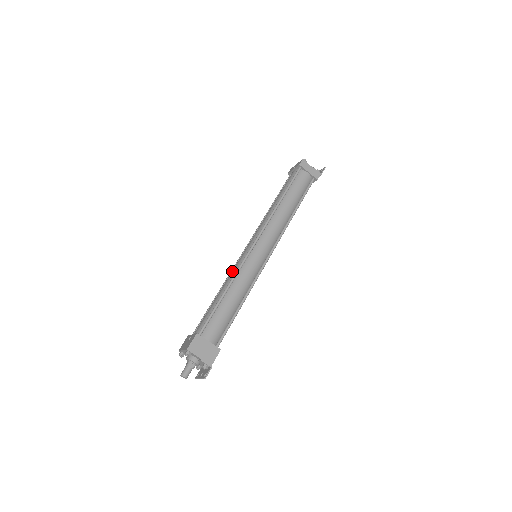
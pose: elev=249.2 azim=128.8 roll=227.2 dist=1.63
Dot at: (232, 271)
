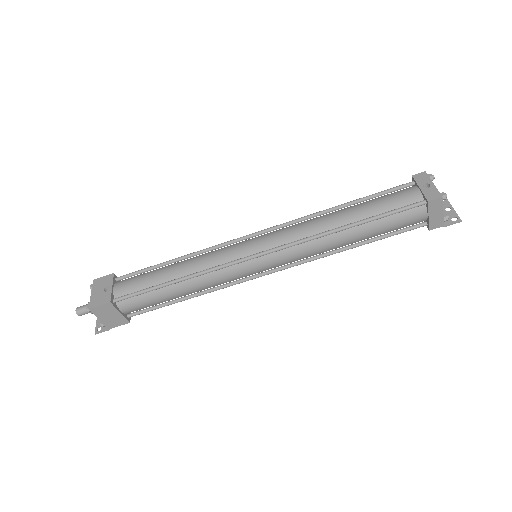
Dot at: (210, 257)
